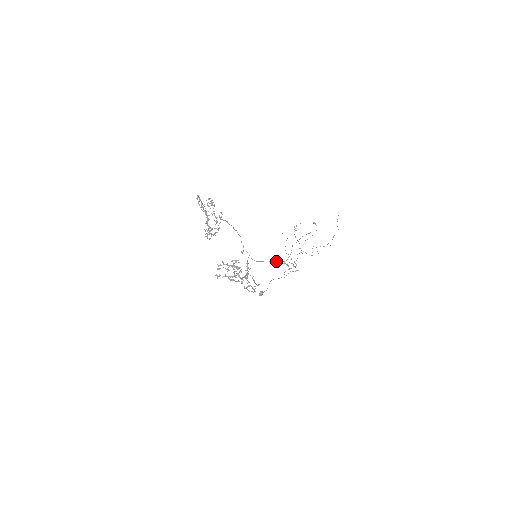
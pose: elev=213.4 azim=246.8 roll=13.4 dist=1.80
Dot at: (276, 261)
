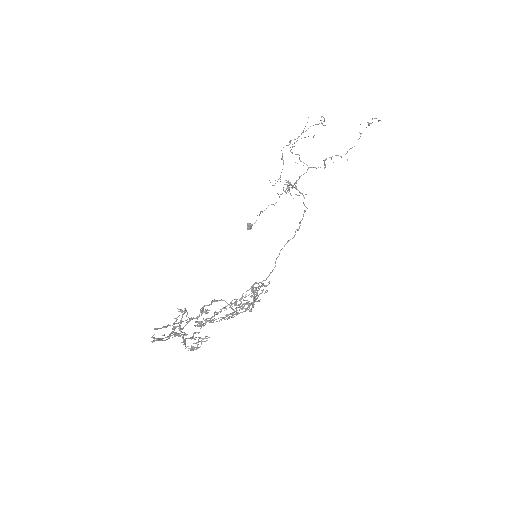
Dot at: (287, 241)
